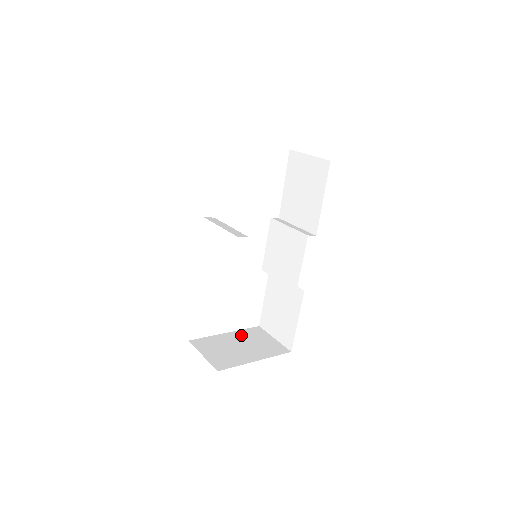
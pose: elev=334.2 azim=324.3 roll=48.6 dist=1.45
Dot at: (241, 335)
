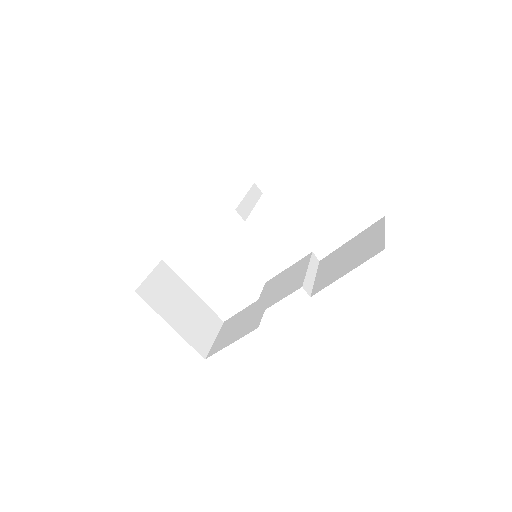
Dot at: (199, 306)
